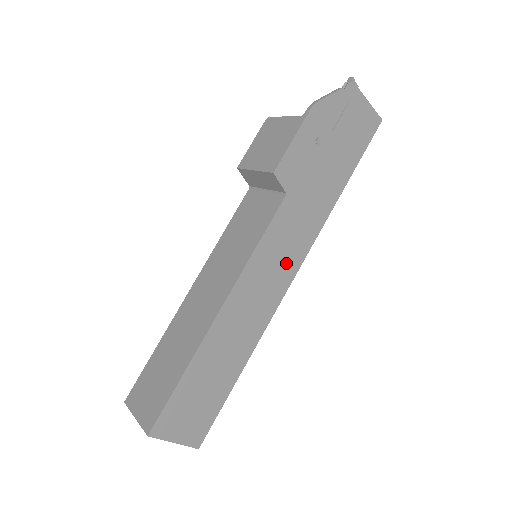
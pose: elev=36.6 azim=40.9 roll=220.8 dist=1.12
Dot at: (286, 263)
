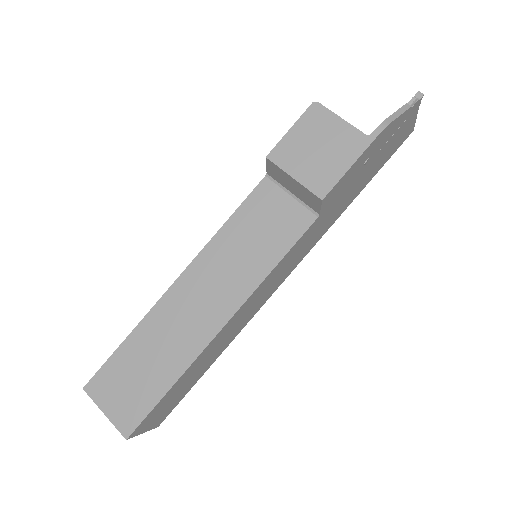
Dot at: (286, 271)
